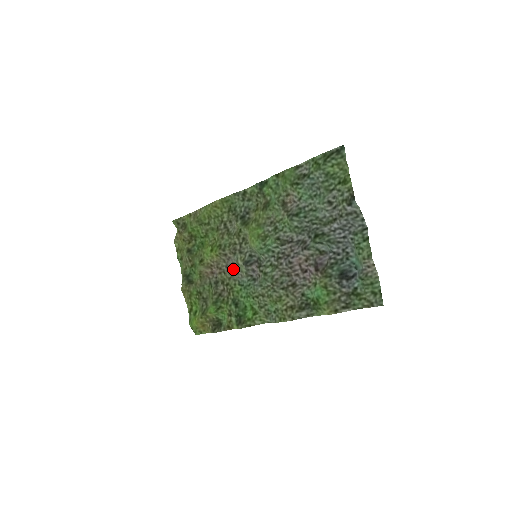
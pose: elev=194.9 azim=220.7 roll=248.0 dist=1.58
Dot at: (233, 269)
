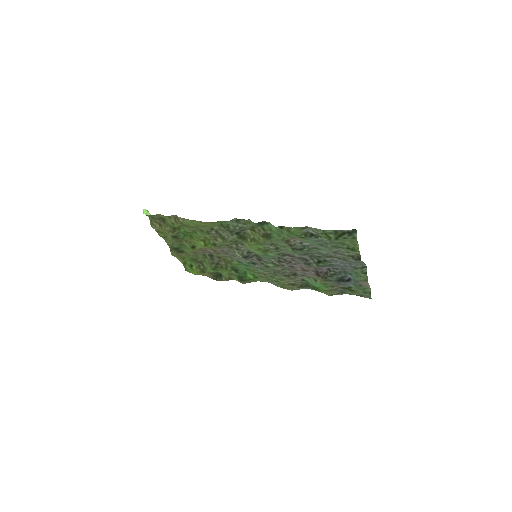
Dot at: (229, 254)
